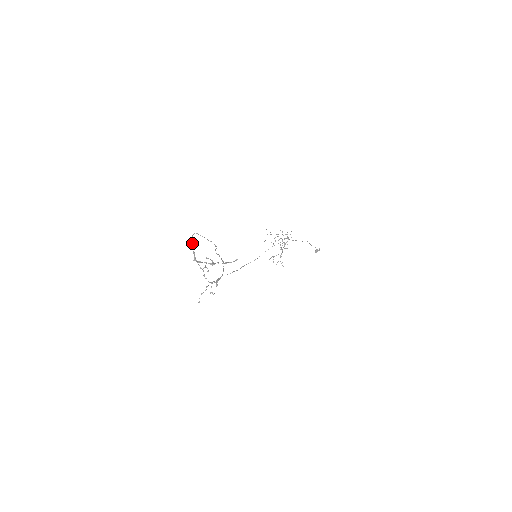
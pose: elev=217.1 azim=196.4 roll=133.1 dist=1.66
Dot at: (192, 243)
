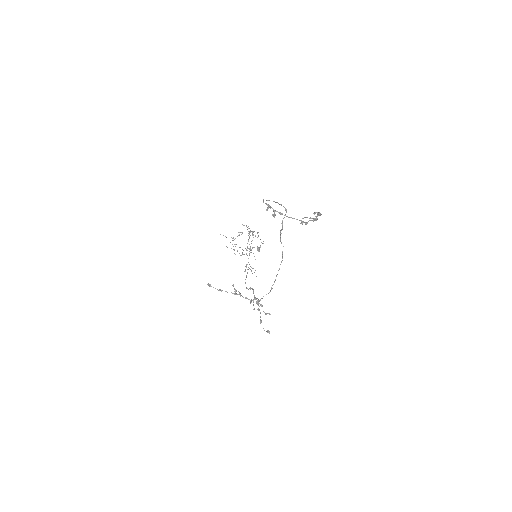
Dot at: (274, 210)
